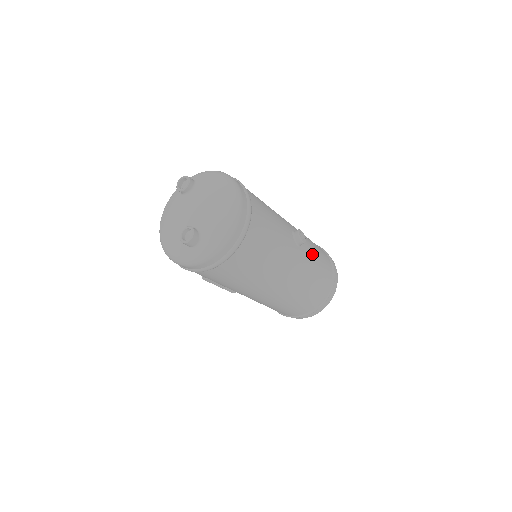
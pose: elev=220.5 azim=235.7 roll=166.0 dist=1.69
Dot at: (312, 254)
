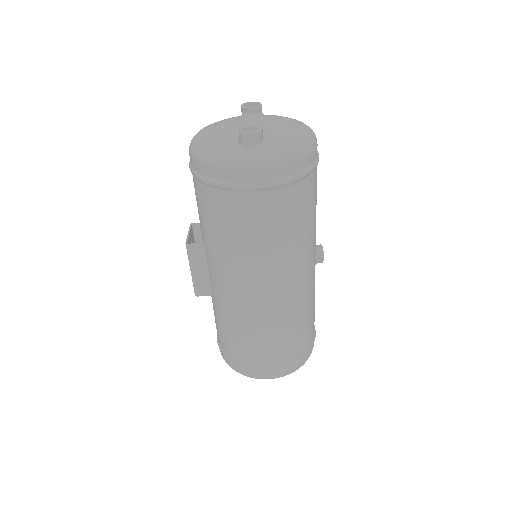
Dot at: occluded
